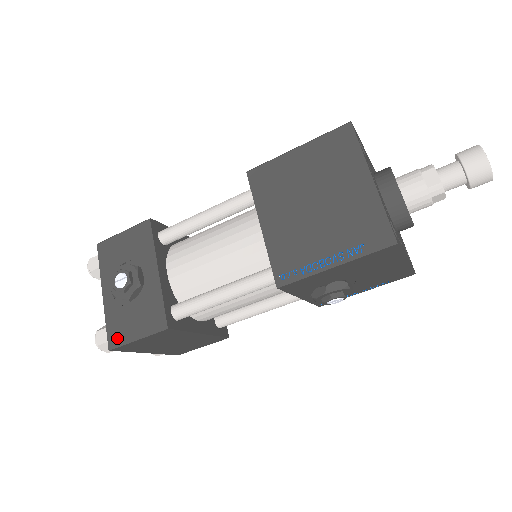
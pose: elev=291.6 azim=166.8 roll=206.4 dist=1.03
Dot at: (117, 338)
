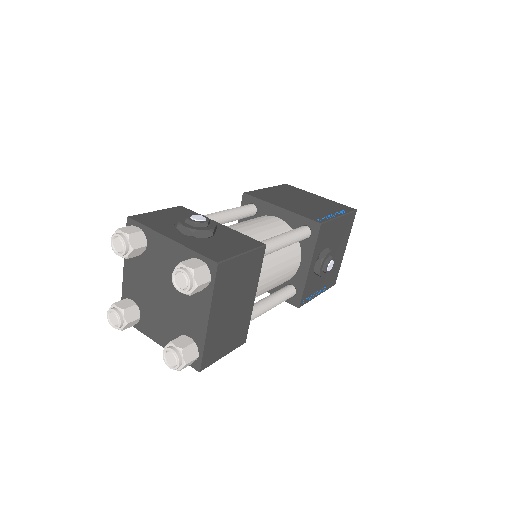
Dot at: (220, 255)
